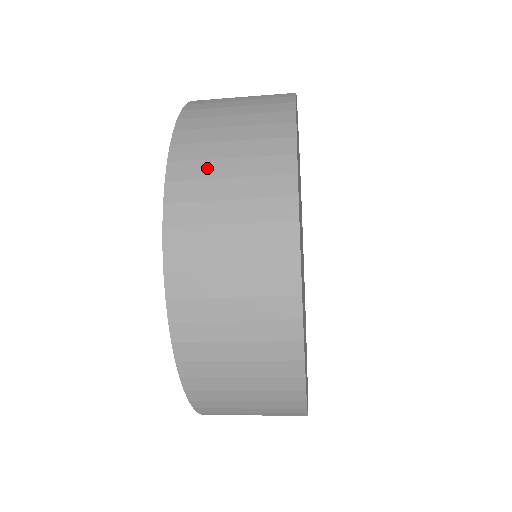
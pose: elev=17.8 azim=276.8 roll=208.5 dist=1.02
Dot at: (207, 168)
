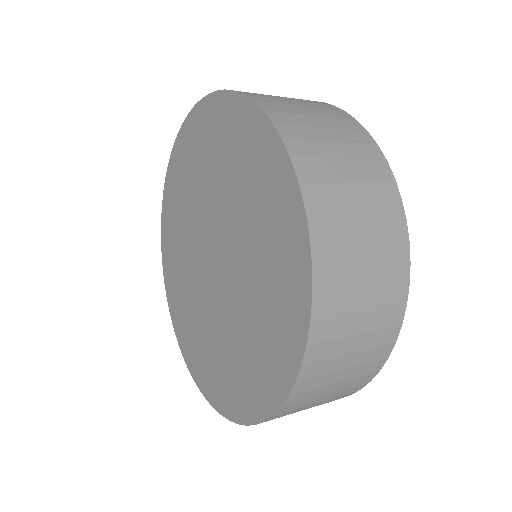
Dot at: (290, 108)
